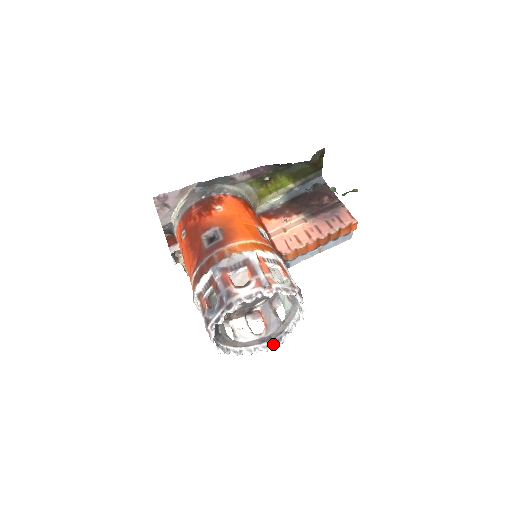
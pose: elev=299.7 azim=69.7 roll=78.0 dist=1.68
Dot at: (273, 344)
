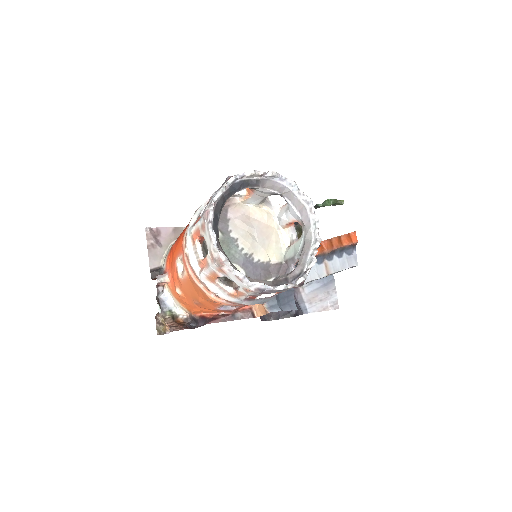
Dot at: (292, 283)
